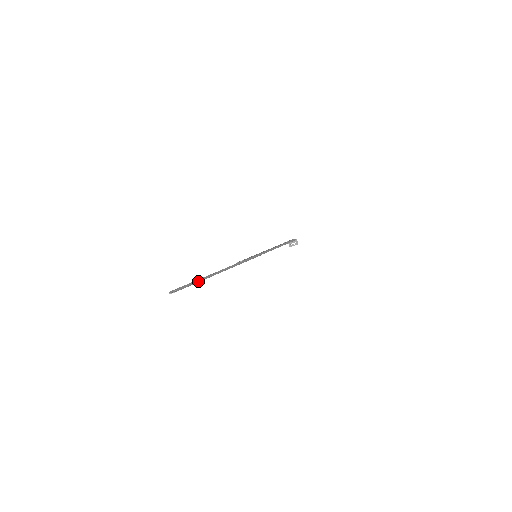
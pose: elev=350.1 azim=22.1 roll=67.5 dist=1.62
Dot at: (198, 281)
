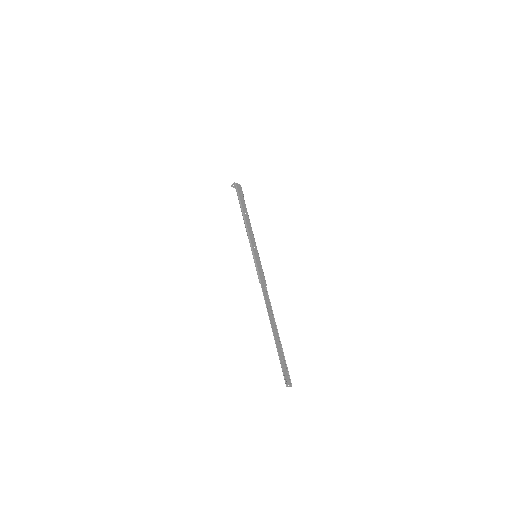
Dot at: (284, 356)
